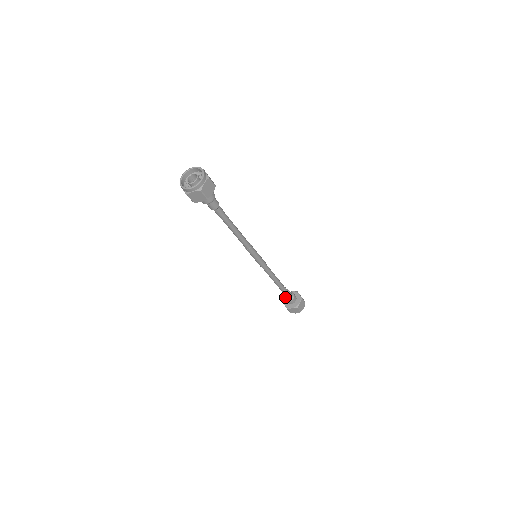
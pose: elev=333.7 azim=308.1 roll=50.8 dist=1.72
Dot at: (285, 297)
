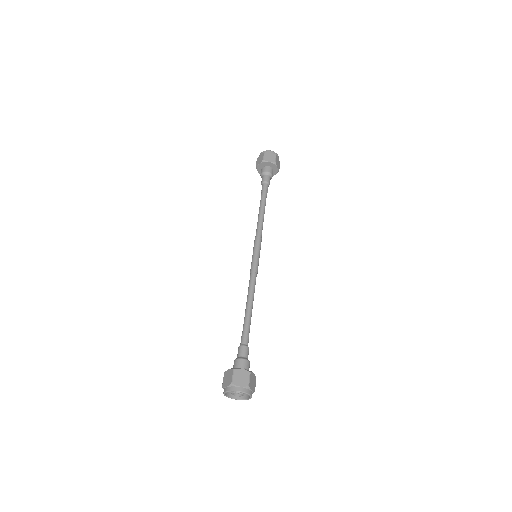
Dot at: (238, 353)
